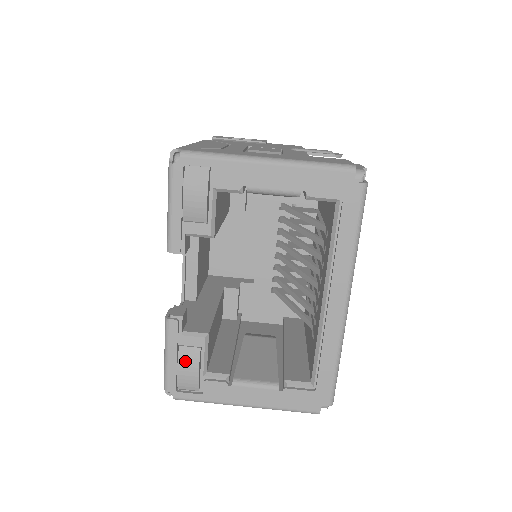
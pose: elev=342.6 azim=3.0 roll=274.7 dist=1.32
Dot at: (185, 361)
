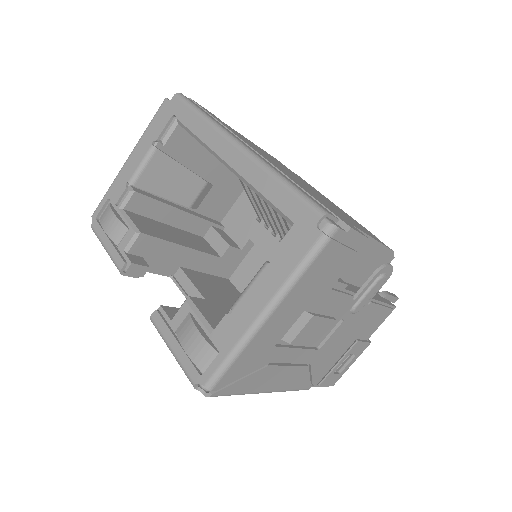
Dot at: (185, 337)
